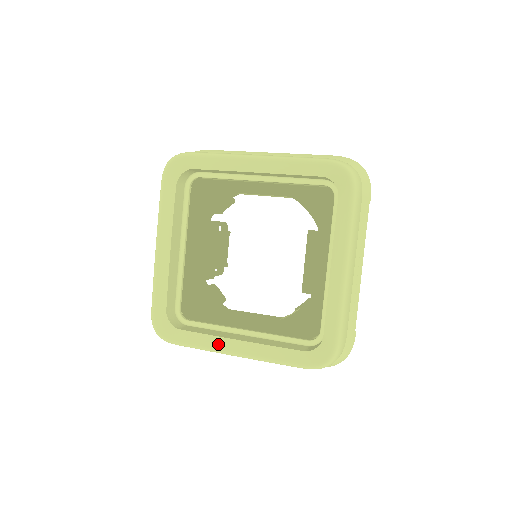
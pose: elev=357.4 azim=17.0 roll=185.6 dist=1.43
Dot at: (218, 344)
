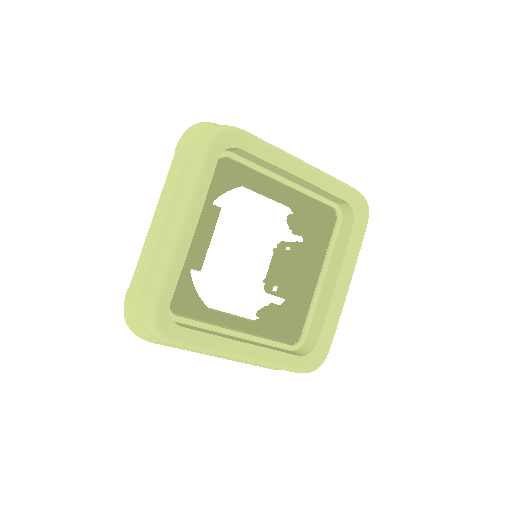
Dot at: (227, 346)
